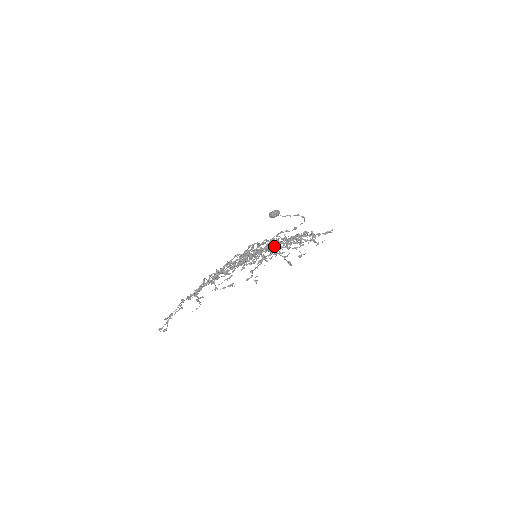
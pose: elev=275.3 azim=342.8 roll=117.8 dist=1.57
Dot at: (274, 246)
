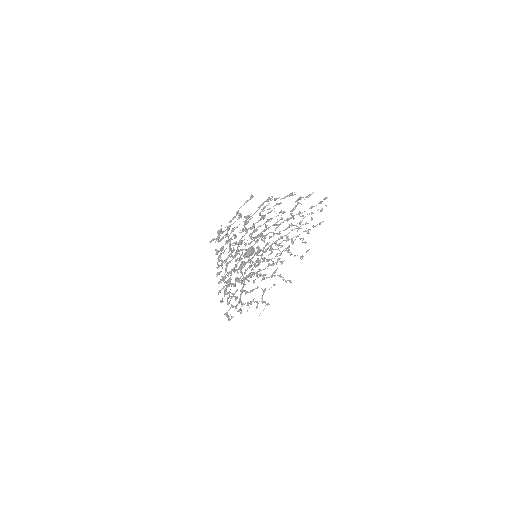
Dot at: (283, 230)
